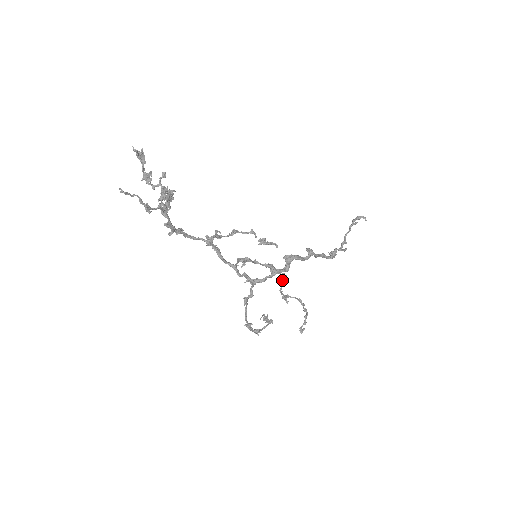
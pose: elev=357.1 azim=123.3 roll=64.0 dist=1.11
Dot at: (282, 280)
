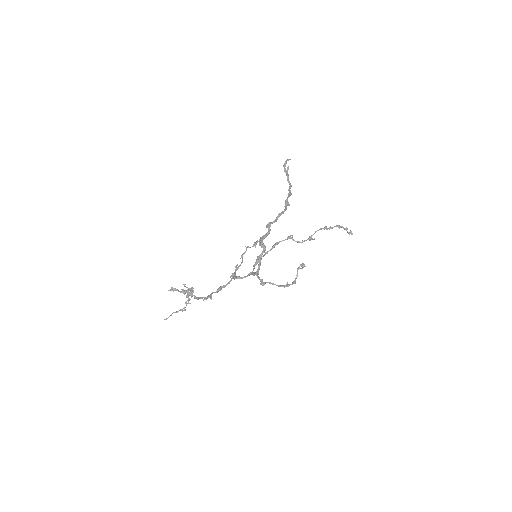
Dot at: occluded
